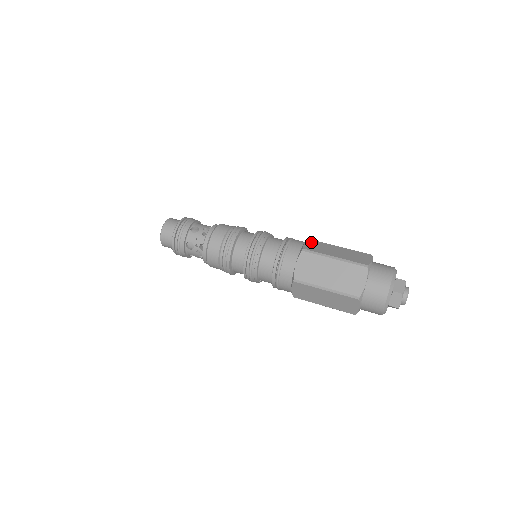
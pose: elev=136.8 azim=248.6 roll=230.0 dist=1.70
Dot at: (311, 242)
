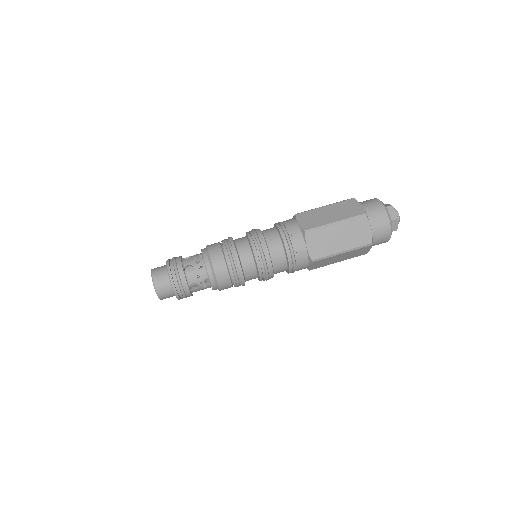
Dot at: (301, 217)
